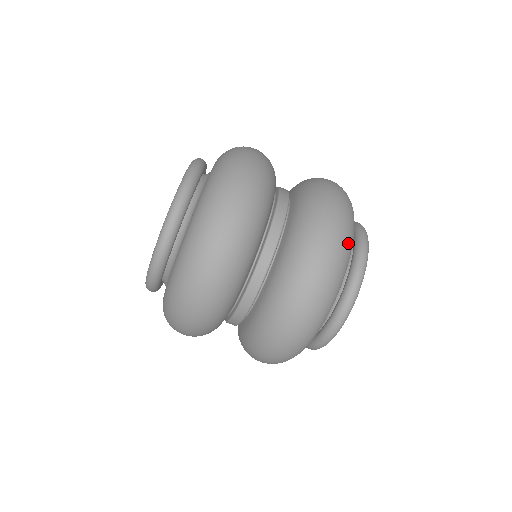
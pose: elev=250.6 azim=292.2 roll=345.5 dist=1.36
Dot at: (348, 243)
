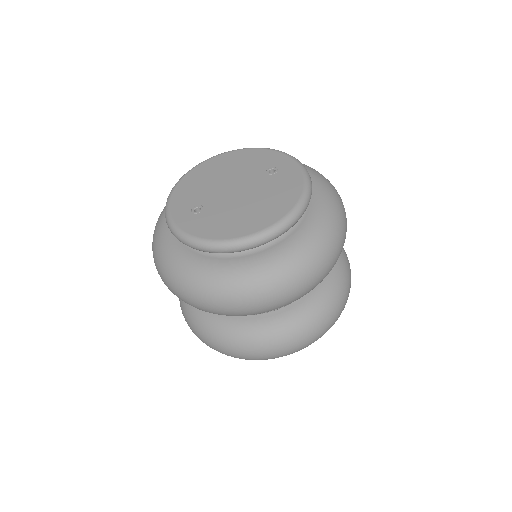
Dot at: occluded
